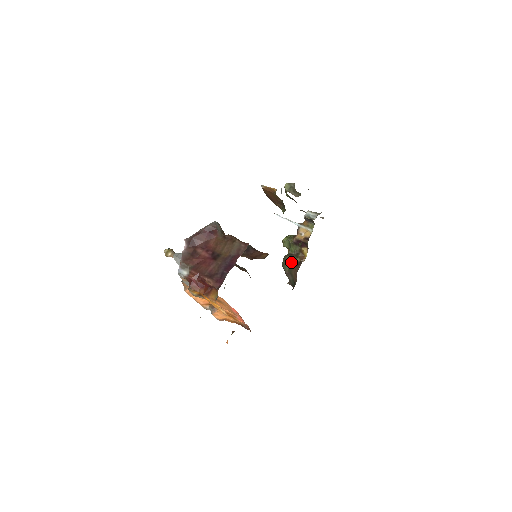
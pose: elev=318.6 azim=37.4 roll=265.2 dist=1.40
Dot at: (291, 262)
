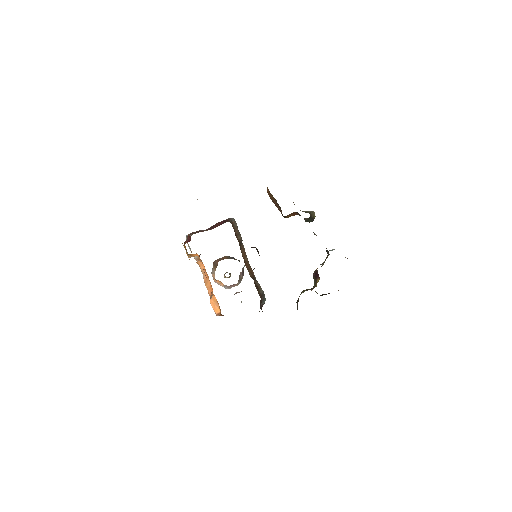
Dot at: (303, 292)
